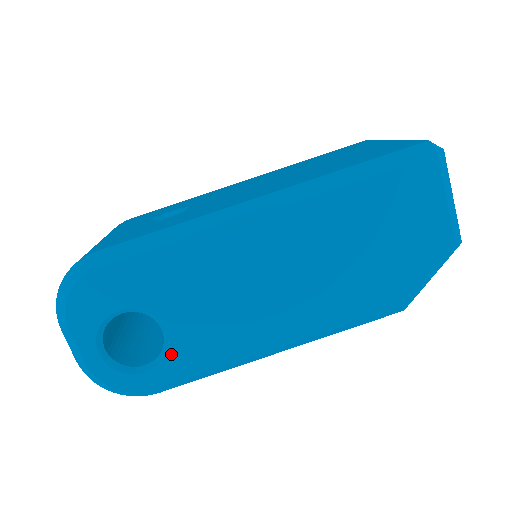
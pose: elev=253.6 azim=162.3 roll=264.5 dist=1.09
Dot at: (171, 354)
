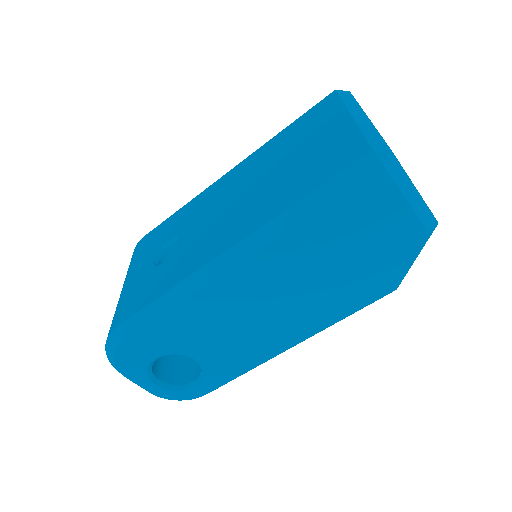
Dot at: (208, 373)
